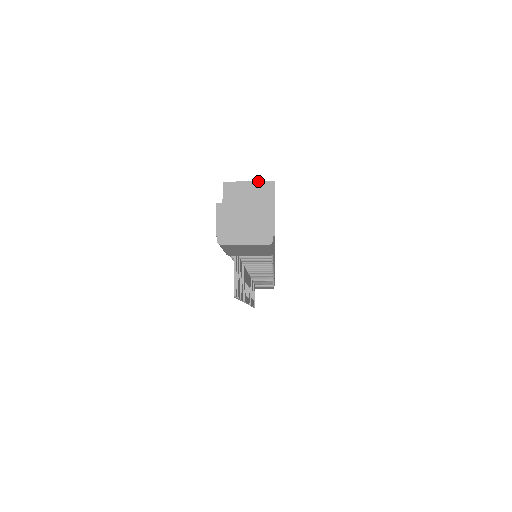
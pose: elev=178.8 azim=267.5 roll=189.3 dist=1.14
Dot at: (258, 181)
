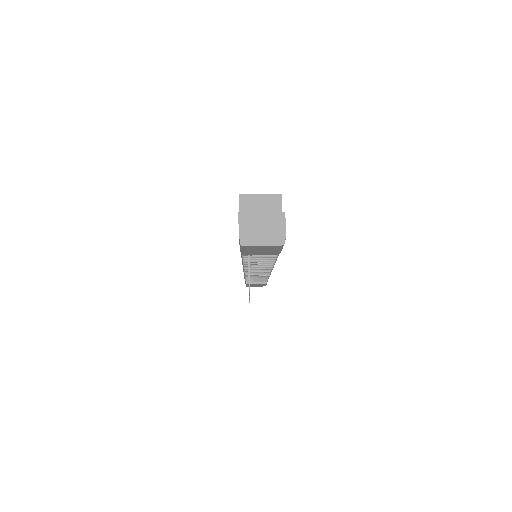
Dot at: (268, 194)
